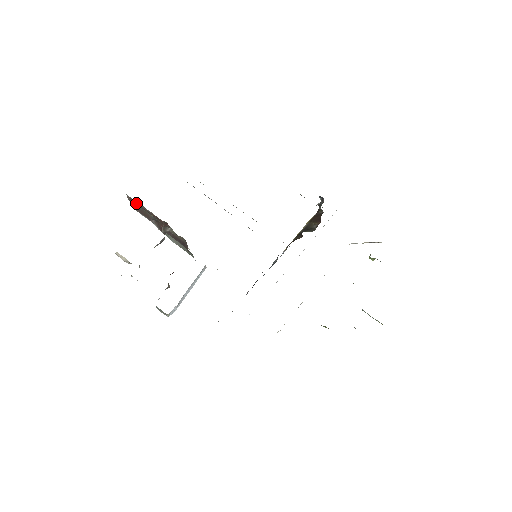
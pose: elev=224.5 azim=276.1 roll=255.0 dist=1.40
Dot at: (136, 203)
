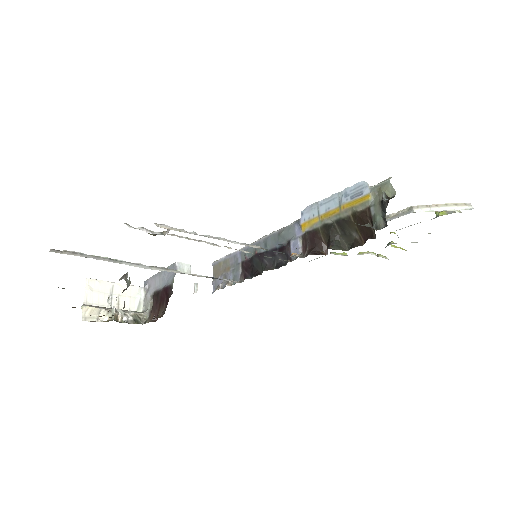
Dot at: occluded
